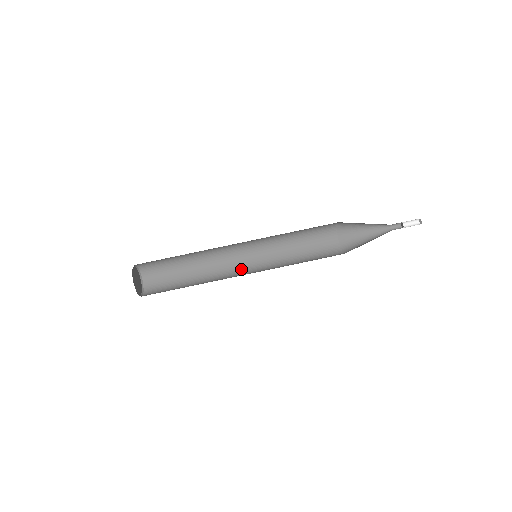
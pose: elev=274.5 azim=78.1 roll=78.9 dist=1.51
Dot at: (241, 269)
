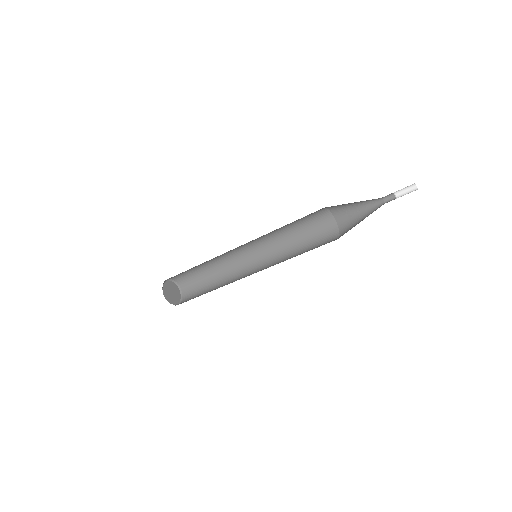
Dot at: (251, 268)
